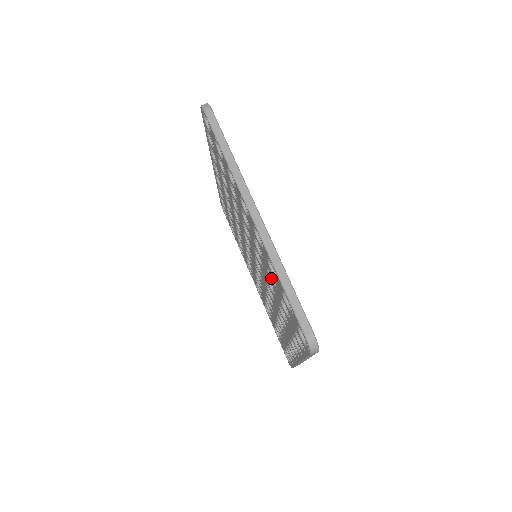
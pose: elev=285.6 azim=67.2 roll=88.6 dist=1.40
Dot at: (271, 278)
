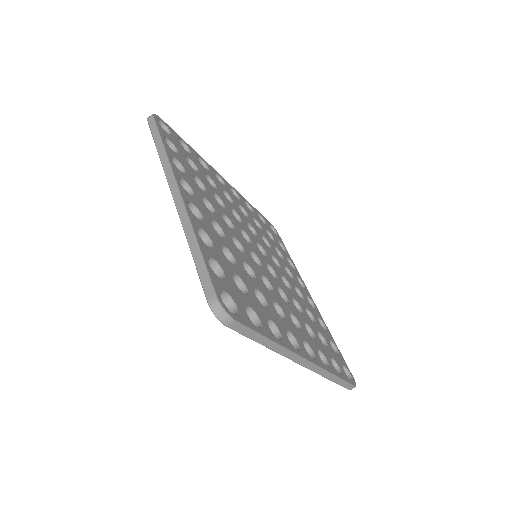
Dot at: occluded
